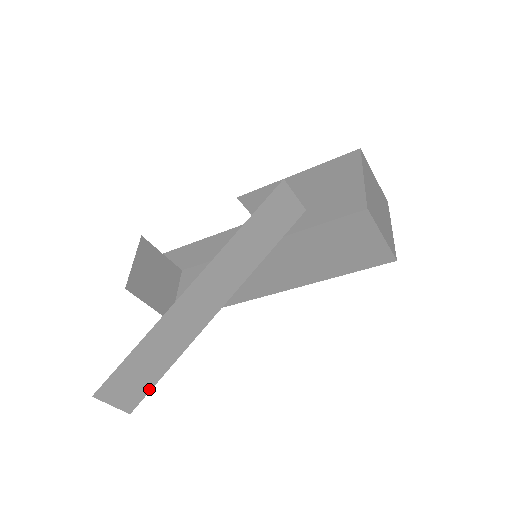
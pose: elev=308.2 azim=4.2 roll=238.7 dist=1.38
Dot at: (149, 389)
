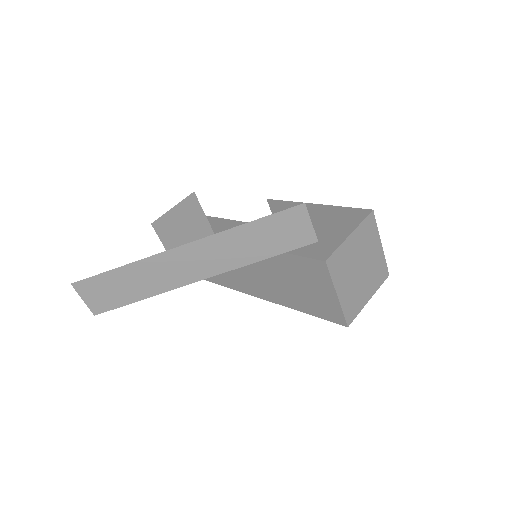
Dot at: (116, 306)
